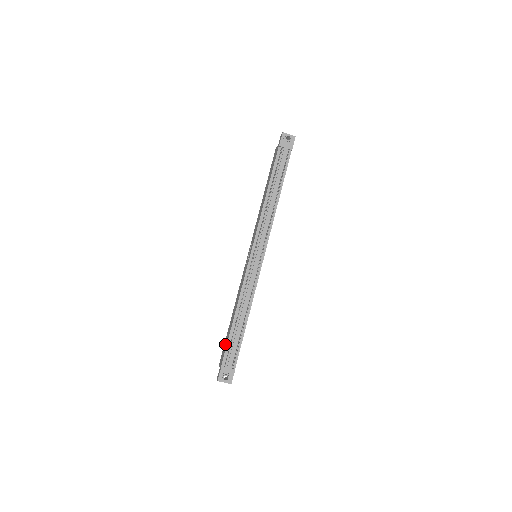
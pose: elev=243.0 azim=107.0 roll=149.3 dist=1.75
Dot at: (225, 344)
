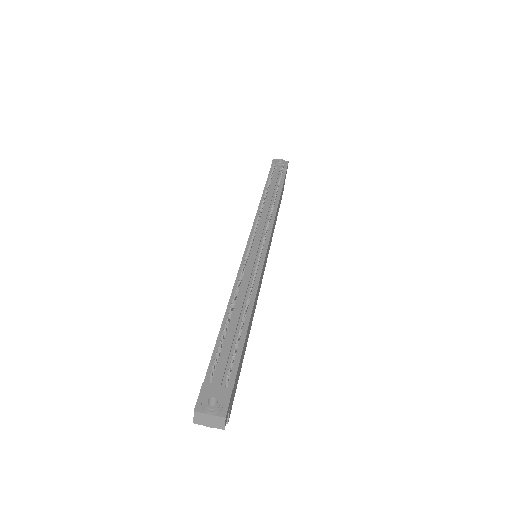
Dot at: occluded
